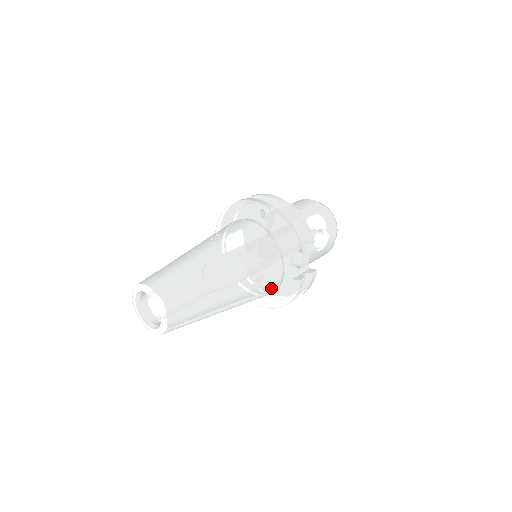
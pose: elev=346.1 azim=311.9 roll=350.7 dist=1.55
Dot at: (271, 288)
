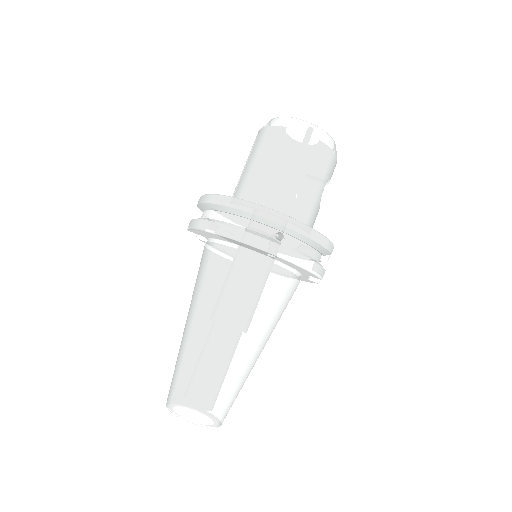
Dot at: occluded
